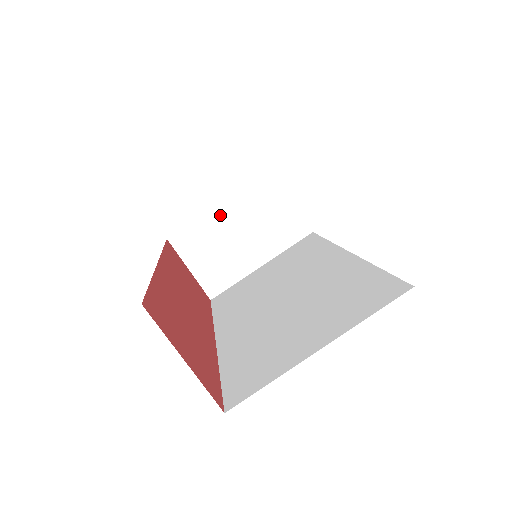
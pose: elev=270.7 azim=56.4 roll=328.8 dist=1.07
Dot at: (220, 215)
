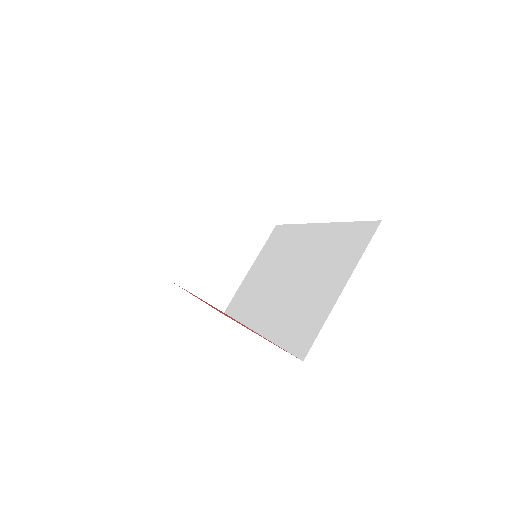
Dot at: (202, 243)
